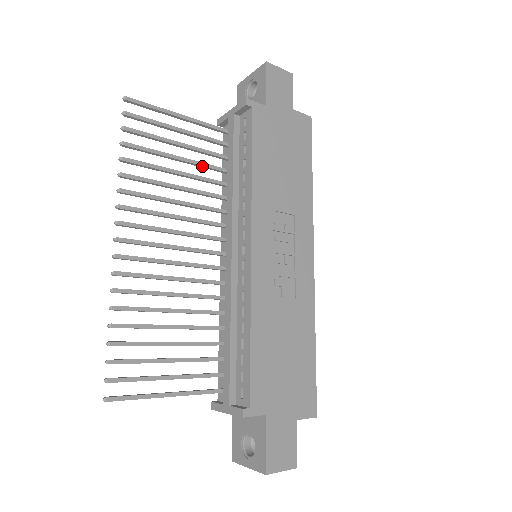
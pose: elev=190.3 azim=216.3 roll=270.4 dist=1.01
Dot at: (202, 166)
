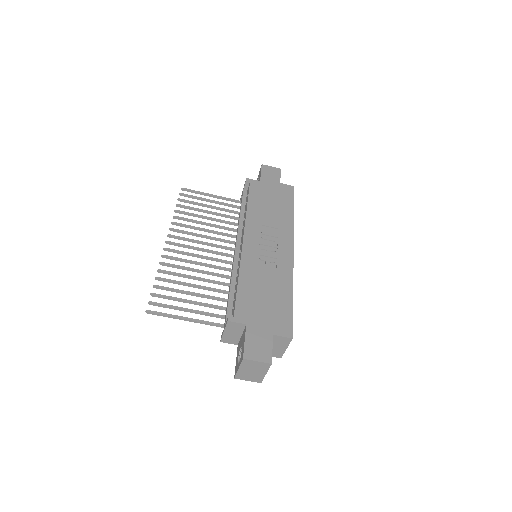
Dot at: (224, 216)
